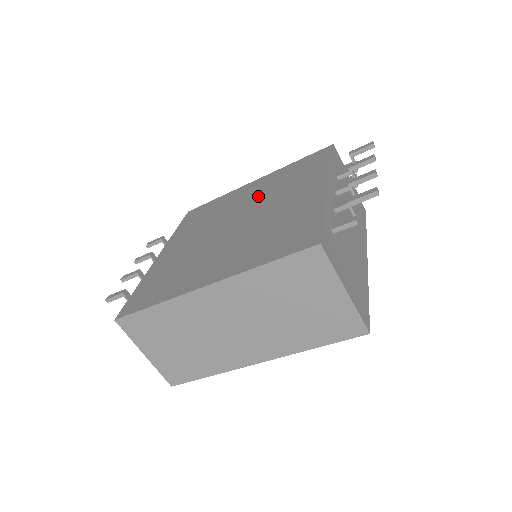
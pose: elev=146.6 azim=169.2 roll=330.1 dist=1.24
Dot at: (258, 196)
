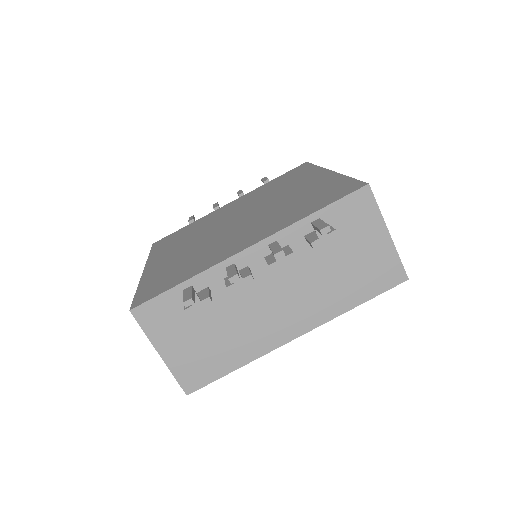
Dot at: (280, 201)
